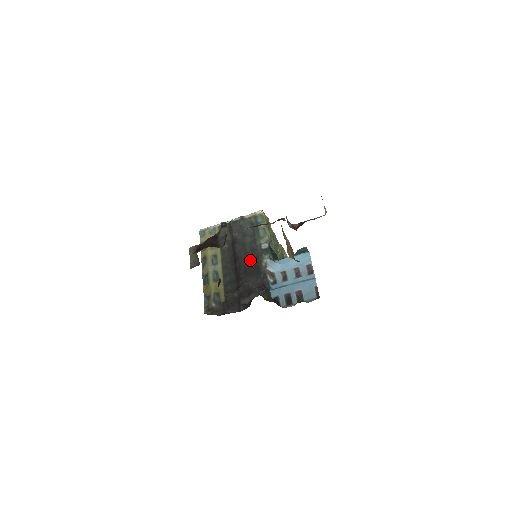
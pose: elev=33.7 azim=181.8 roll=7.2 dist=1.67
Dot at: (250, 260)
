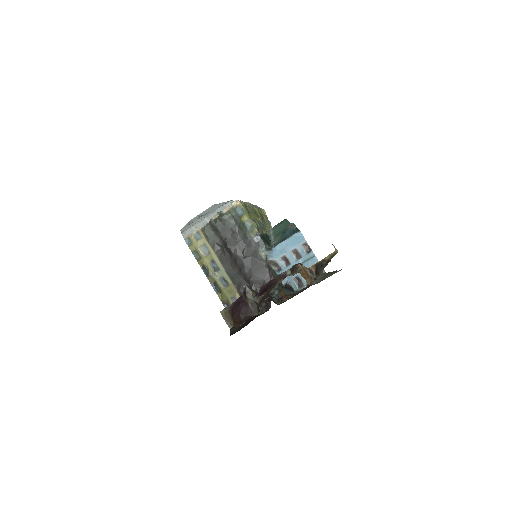
Dot at: (249, 257)
